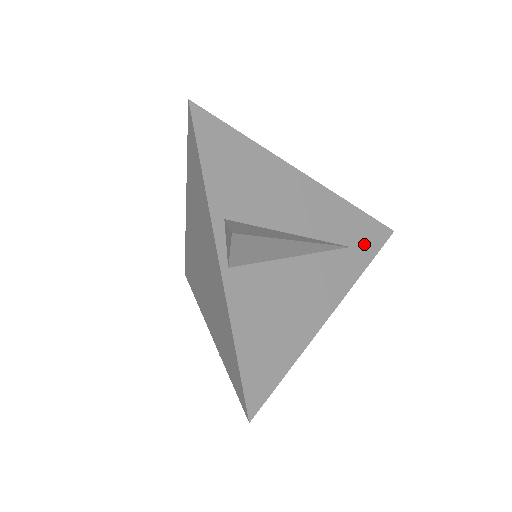
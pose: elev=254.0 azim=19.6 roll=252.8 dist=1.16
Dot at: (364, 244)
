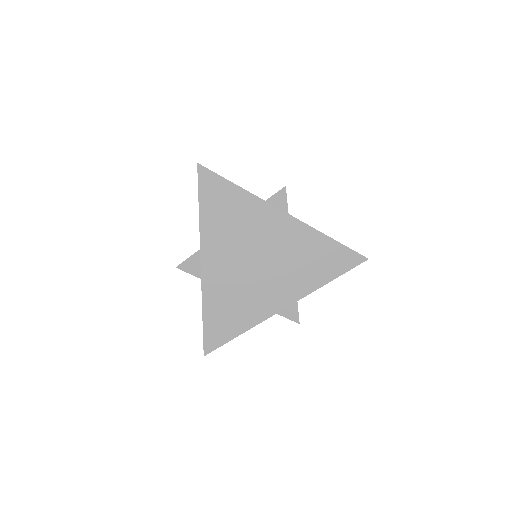
Dot at: occluded
